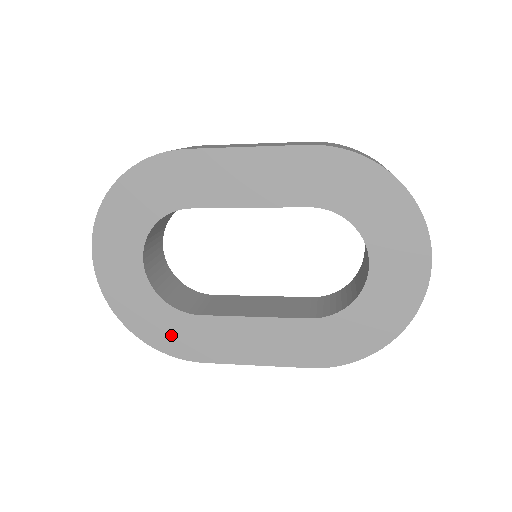
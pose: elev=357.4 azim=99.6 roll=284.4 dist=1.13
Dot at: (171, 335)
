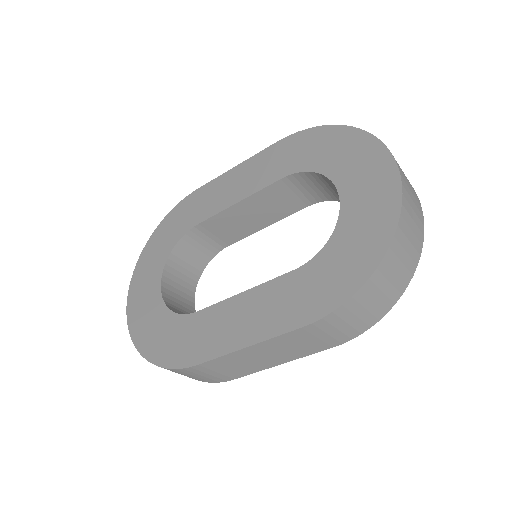
Dot at: (172, 344)
